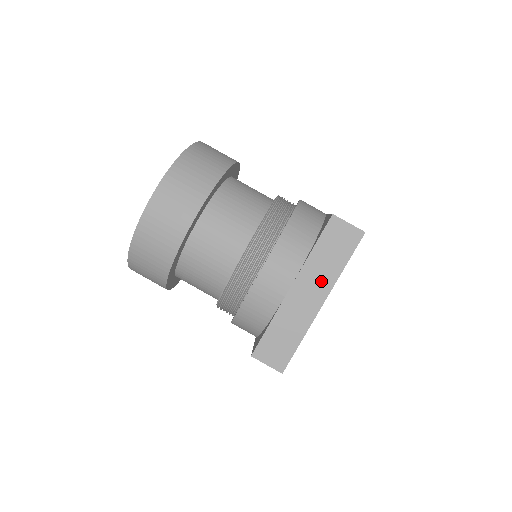
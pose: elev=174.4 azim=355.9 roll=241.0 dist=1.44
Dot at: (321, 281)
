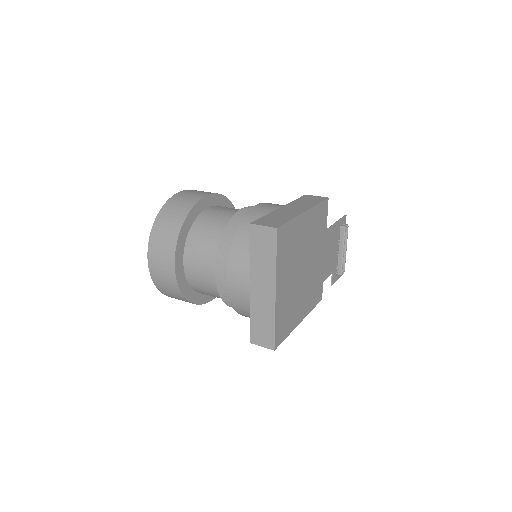
Dot at: (266, 276)
